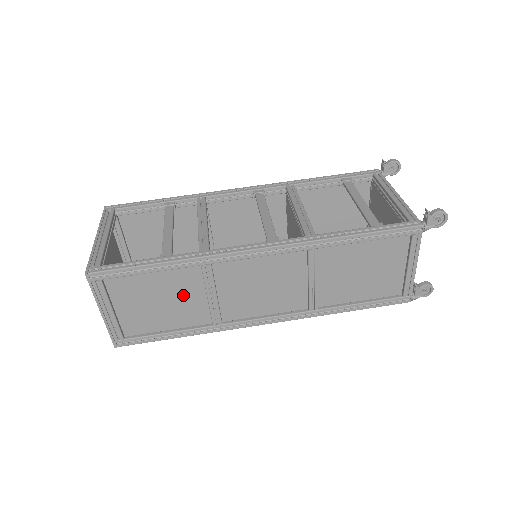
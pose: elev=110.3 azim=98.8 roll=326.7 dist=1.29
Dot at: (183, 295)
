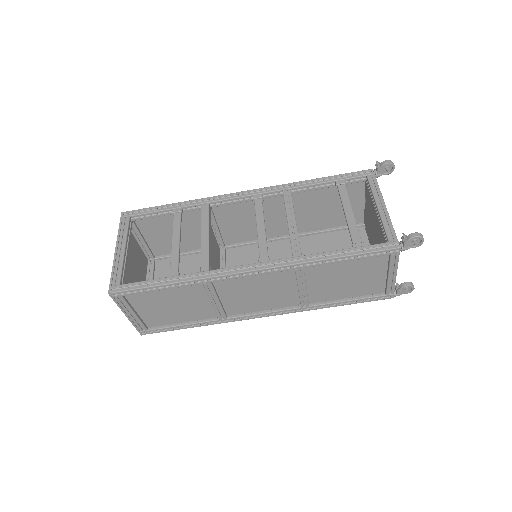
Dot at: (191, 301)
